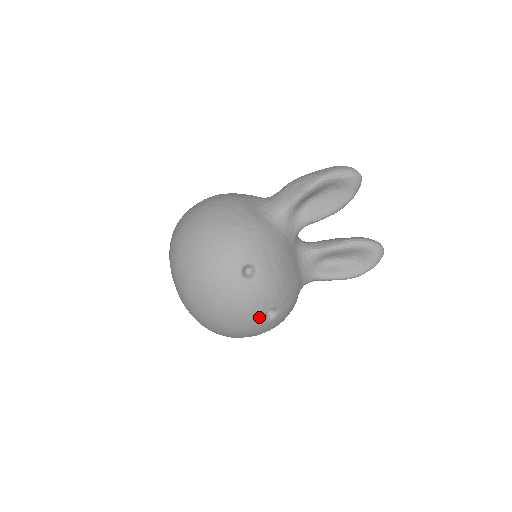
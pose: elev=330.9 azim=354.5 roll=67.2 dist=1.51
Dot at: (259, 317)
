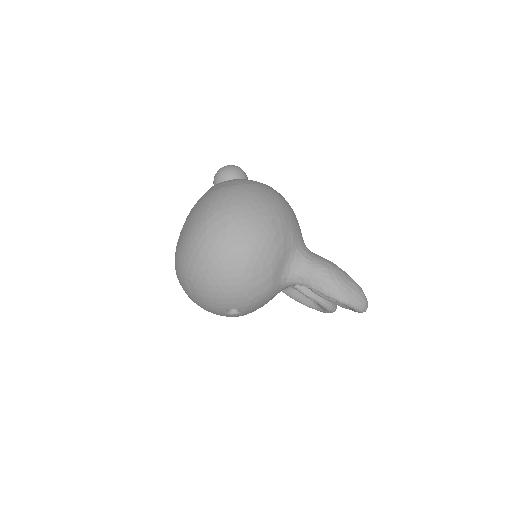
Dot at: occluded
